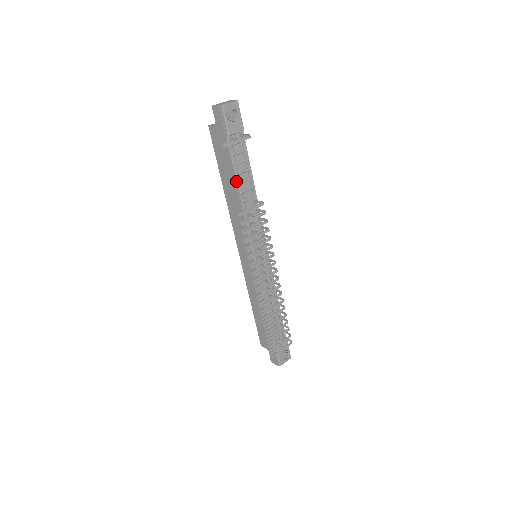
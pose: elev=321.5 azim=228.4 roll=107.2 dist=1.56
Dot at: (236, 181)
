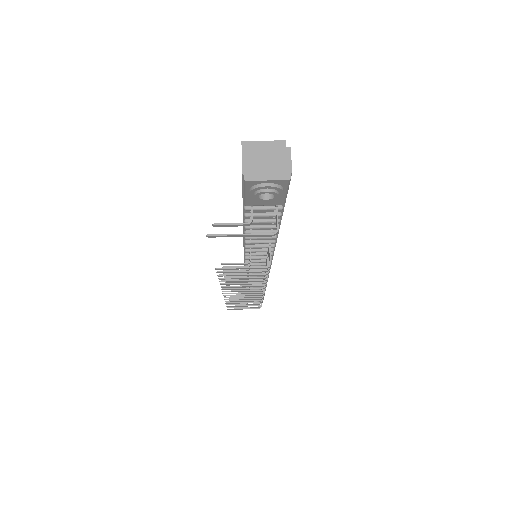
Dot at: (243, 229)
